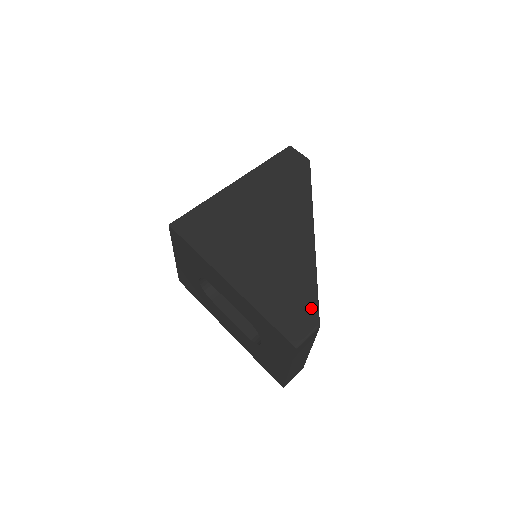
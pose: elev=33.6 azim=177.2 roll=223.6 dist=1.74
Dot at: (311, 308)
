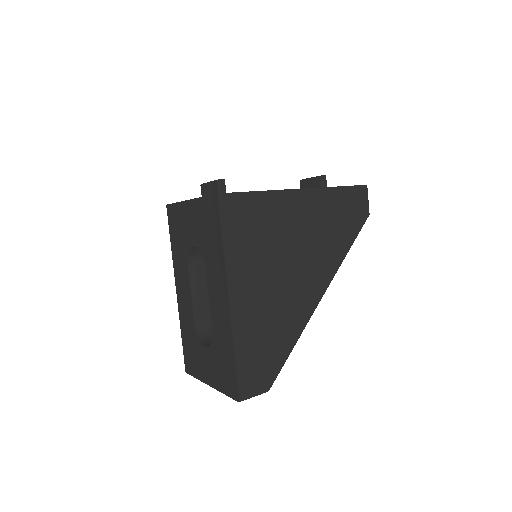
Dot at: (274, 371)
